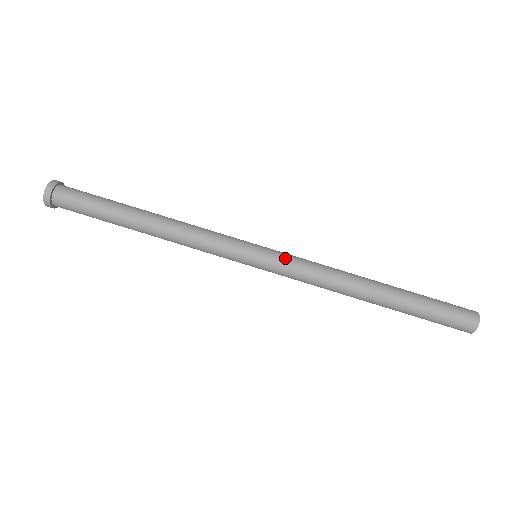
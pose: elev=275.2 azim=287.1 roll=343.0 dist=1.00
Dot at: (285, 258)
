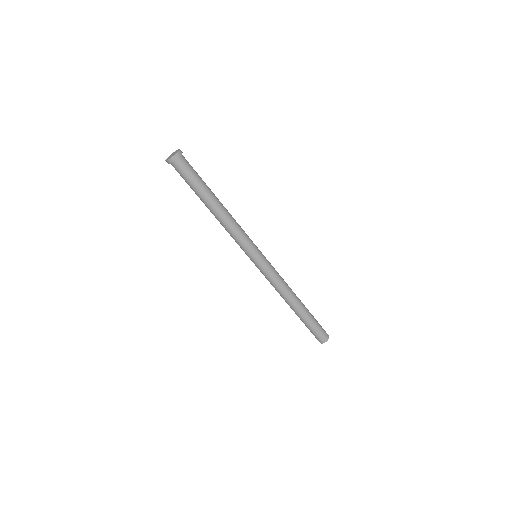
Dot at: (269, 268)
